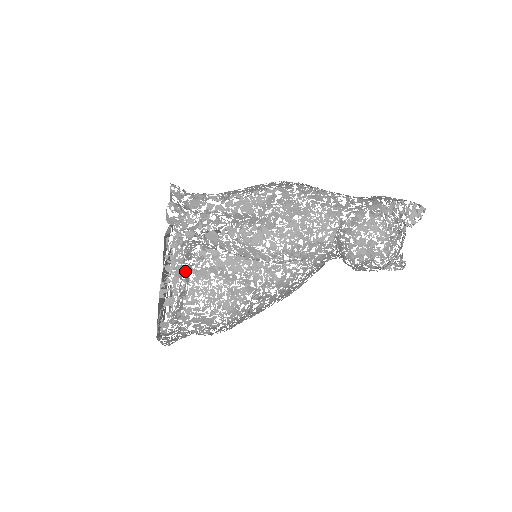
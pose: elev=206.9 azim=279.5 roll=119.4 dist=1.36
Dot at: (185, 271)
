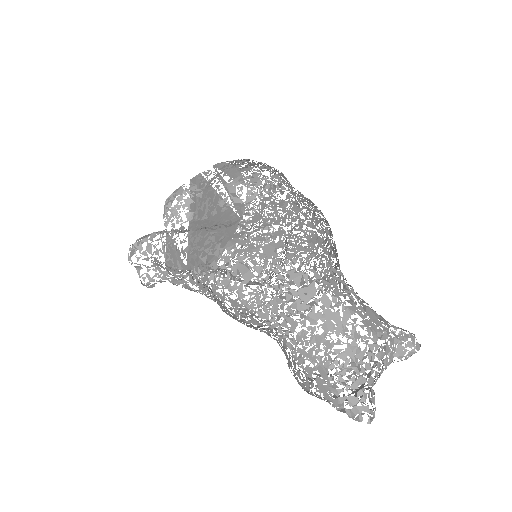
Dot at: (203, 271)
